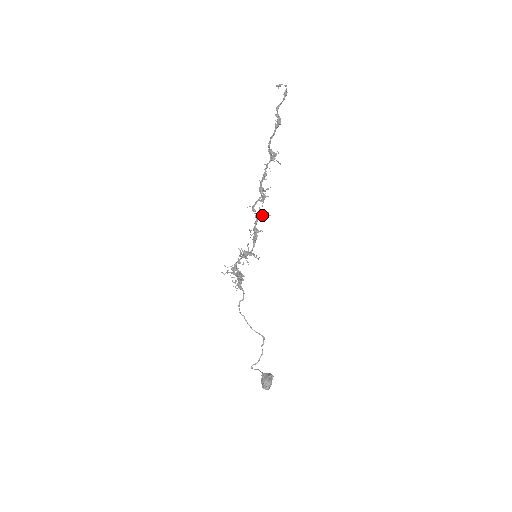
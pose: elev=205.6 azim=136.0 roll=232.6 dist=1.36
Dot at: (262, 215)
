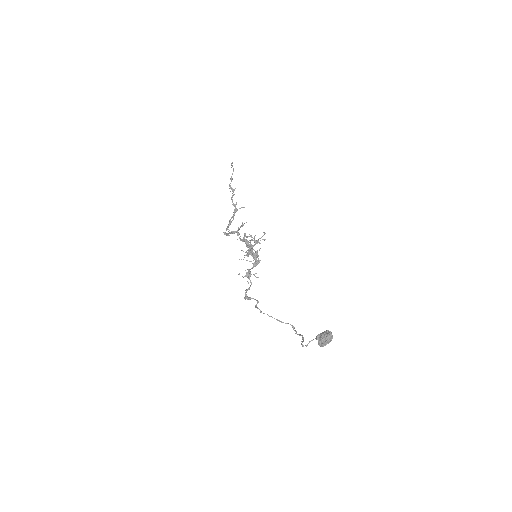
Dot at: occluded
